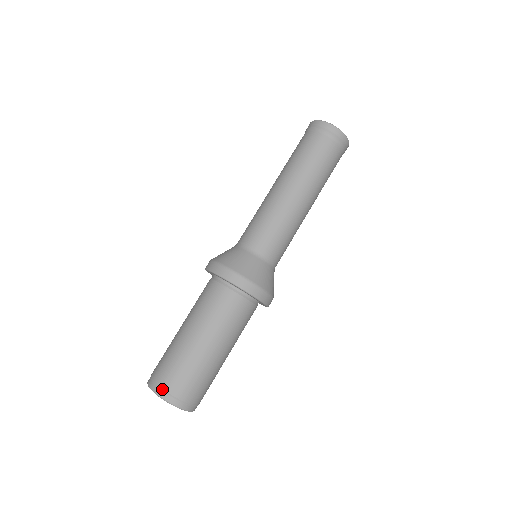
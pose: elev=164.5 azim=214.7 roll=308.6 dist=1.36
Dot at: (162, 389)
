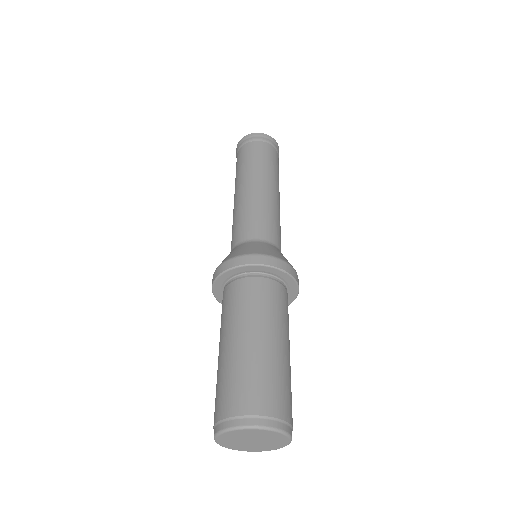
Dot at: (227, 418)
